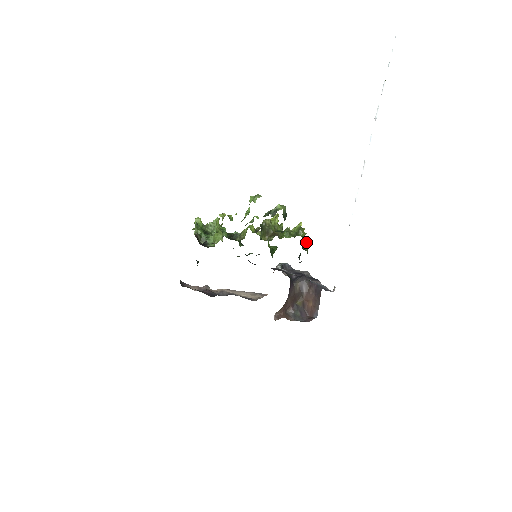
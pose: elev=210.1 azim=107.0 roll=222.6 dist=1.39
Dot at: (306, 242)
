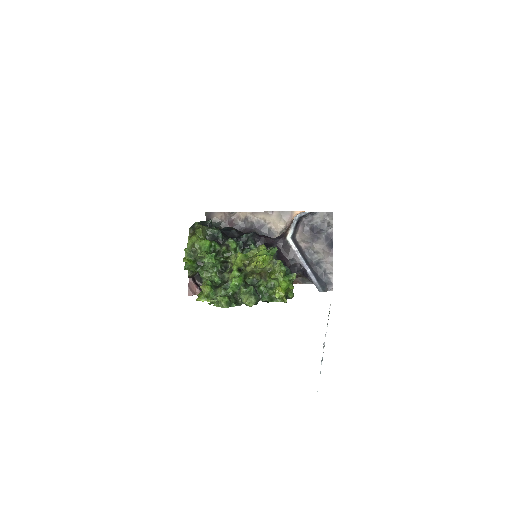
Dot at: (292, 289)
